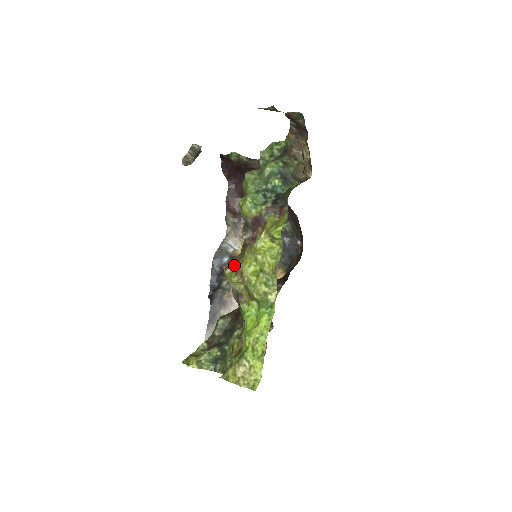
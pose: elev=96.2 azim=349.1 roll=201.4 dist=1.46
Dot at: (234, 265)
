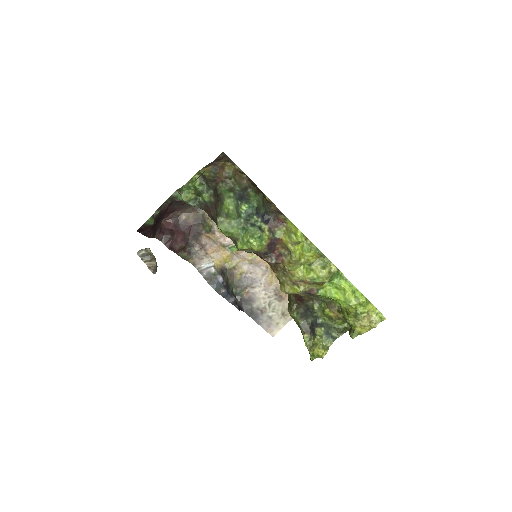
Dot at: (286, 282)
